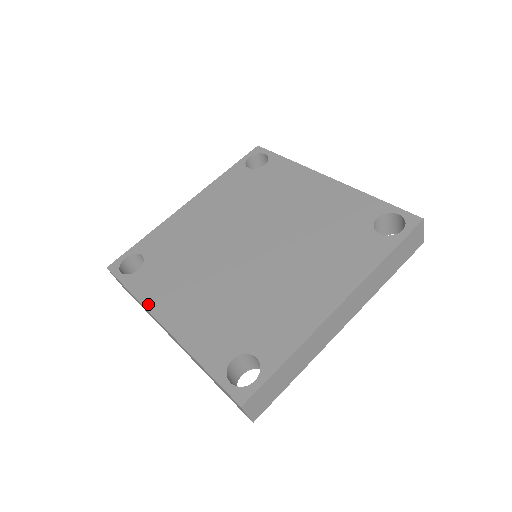
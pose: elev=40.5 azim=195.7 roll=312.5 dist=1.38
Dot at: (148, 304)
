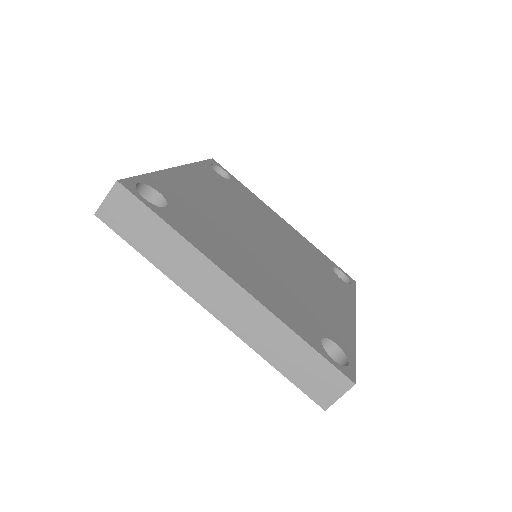
Dot at: (192, 166)
